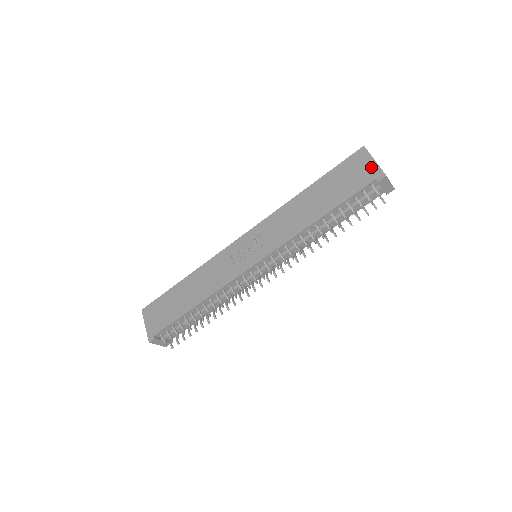
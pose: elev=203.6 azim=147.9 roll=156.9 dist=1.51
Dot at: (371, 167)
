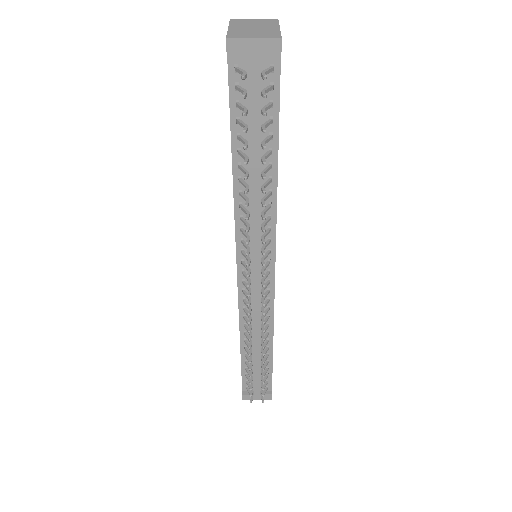
Dot at: occluded
